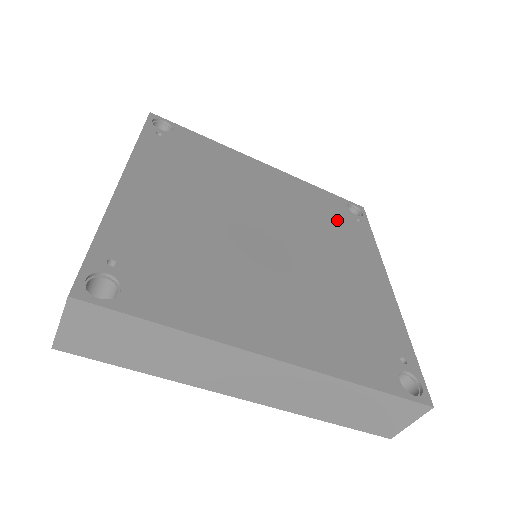
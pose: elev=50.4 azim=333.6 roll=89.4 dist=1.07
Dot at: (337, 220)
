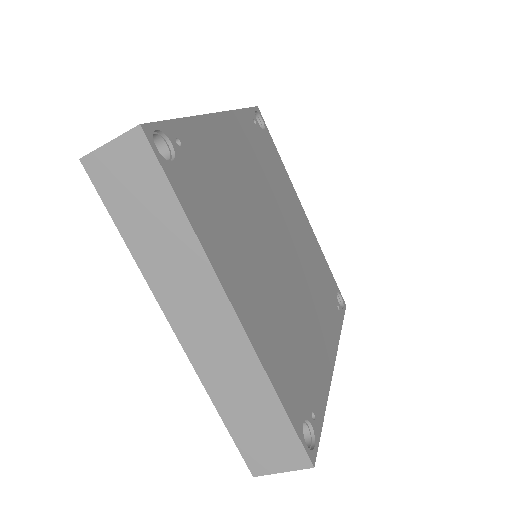
Dot at: (326, 291)
